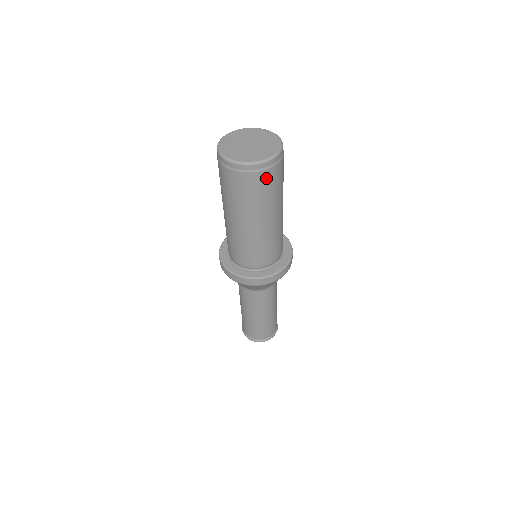
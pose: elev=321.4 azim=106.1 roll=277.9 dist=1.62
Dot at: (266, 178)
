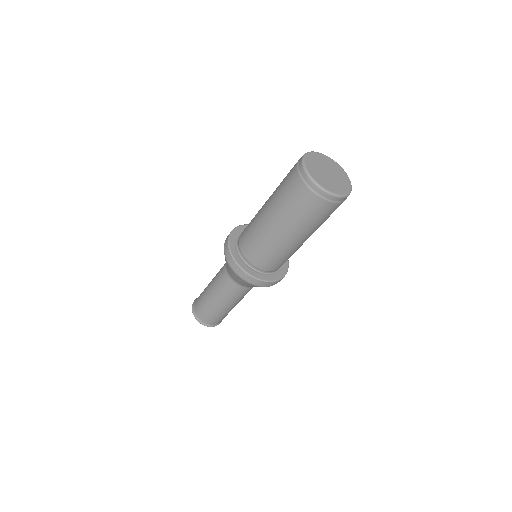
Dot at: occluded
